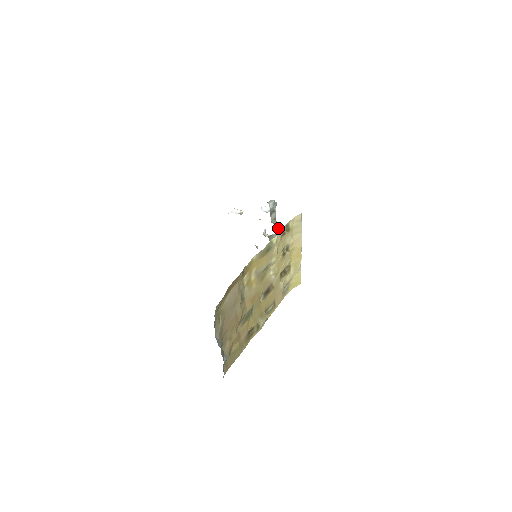
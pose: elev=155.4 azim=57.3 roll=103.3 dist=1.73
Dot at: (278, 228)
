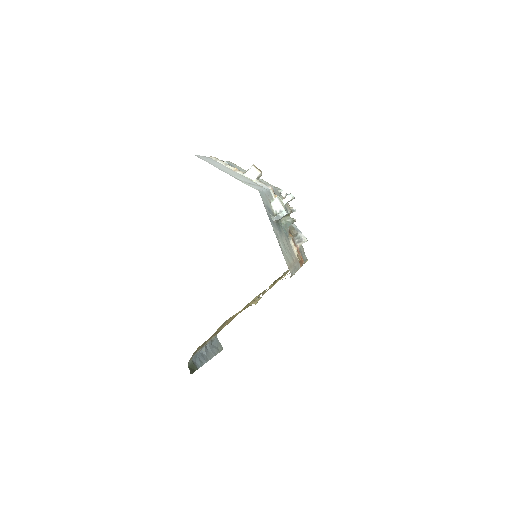
Dot at: (288, 227)
